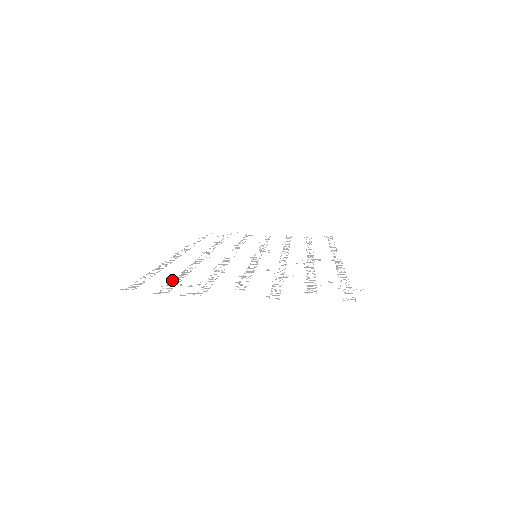
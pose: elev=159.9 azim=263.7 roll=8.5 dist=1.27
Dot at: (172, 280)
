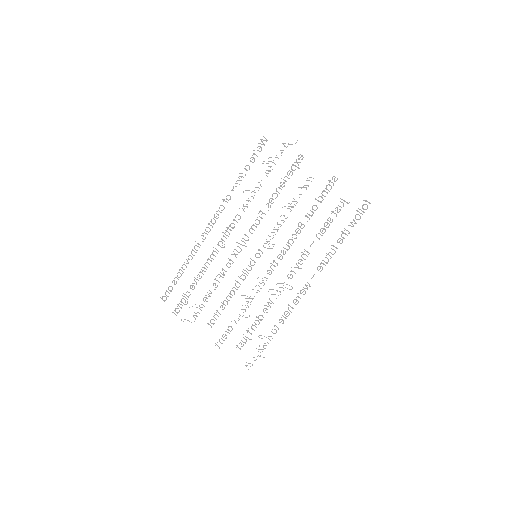
Dot at: occluded
